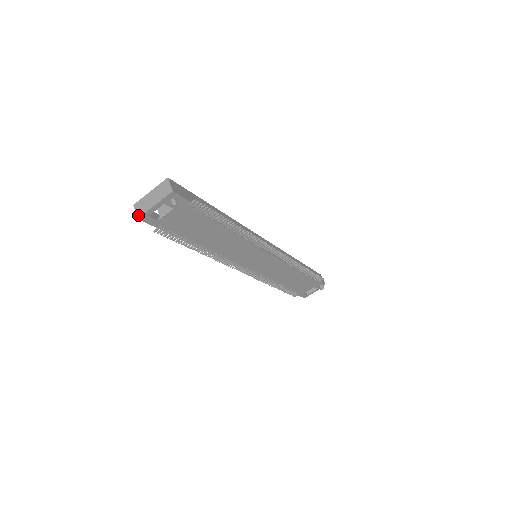
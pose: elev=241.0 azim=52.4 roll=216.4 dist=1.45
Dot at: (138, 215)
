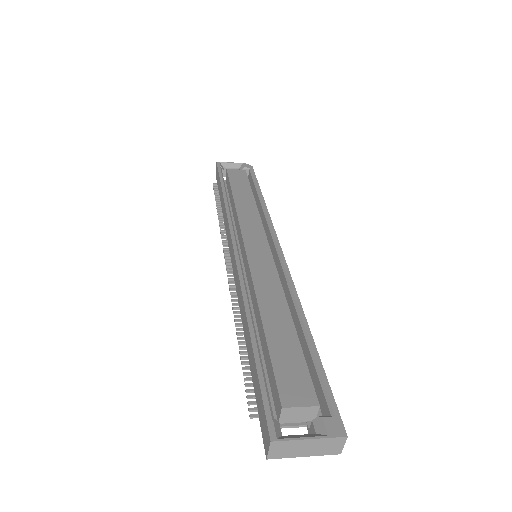
Dot at: (271, 457)
